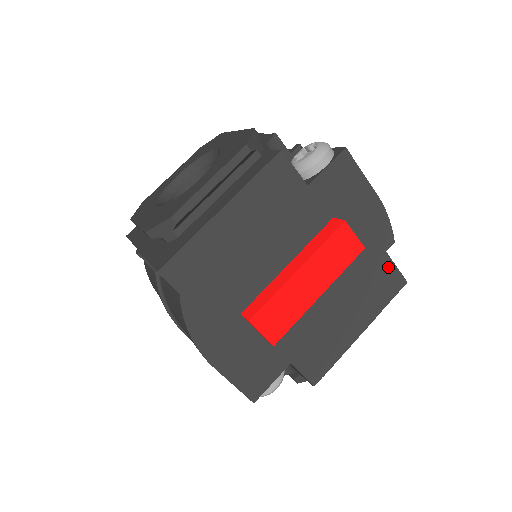
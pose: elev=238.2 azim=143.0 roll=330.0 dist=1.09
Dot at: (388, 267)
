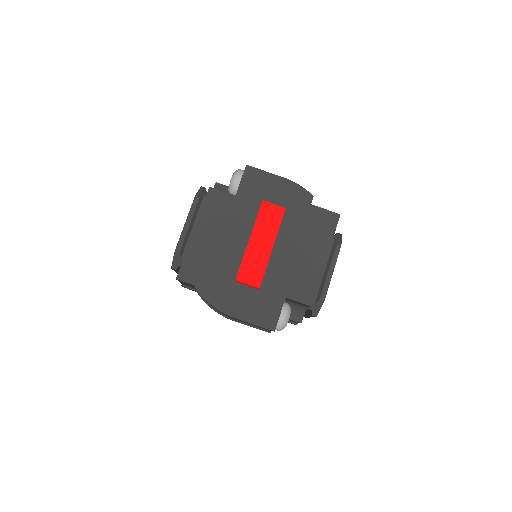
Dot at: (319, 212)
